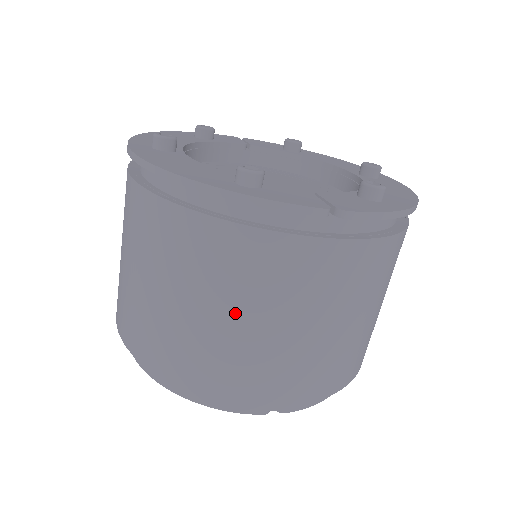
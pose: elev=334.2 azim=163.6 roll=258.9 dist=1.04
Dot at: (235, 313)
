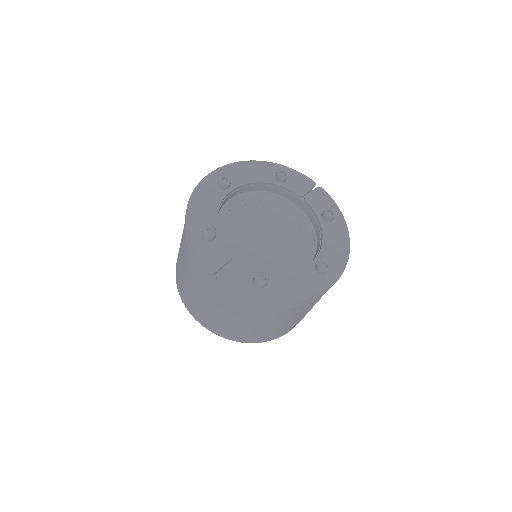
Dot at: (186, 275)
